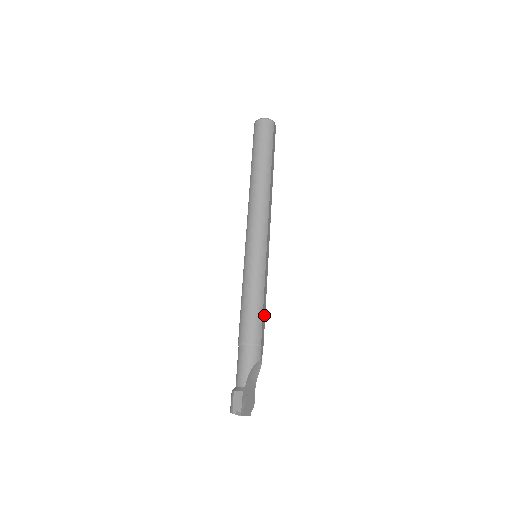
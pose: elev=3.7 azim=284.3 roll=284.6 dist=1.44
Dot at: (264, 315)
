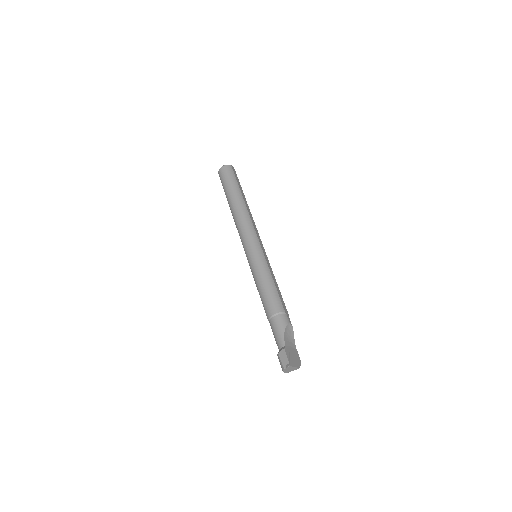
Dot at: (279, 292)
